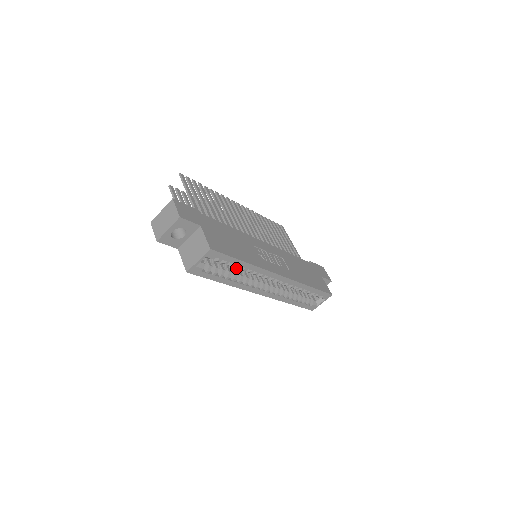
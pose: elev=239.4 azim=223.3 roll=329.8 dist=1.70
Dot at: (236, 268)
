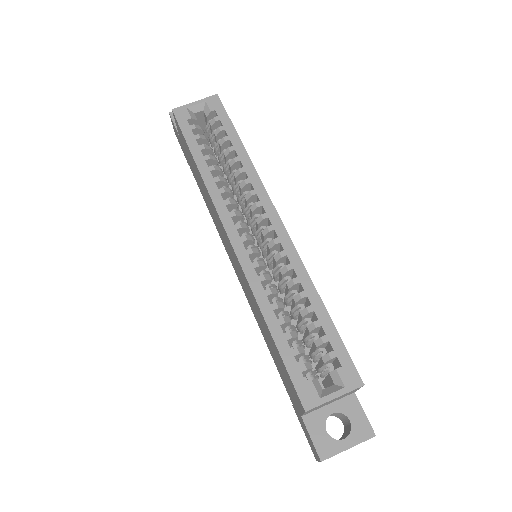
Dot at: (224, 178)
